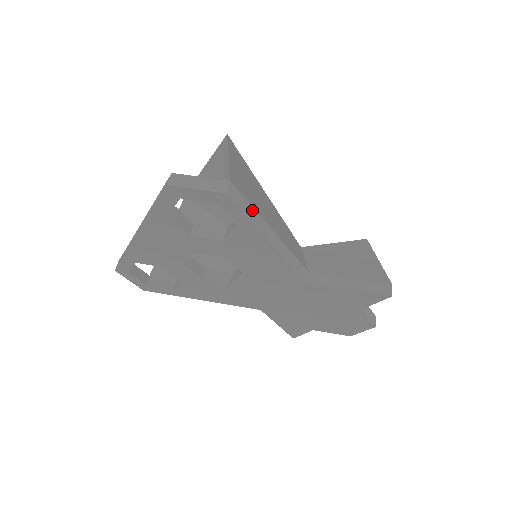
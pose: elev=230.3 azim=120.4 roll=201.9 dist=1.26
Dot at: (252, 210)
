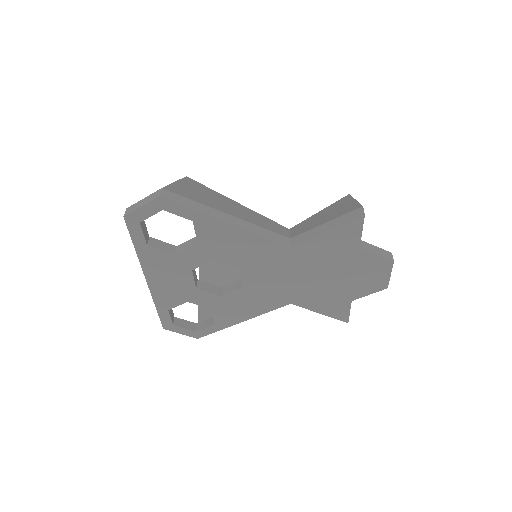
Dot at: (195, 203)
